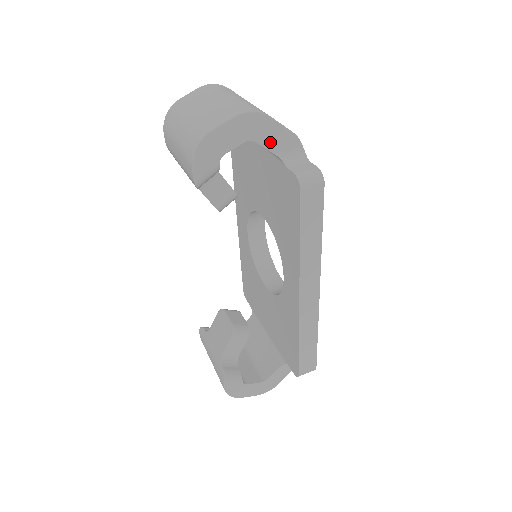
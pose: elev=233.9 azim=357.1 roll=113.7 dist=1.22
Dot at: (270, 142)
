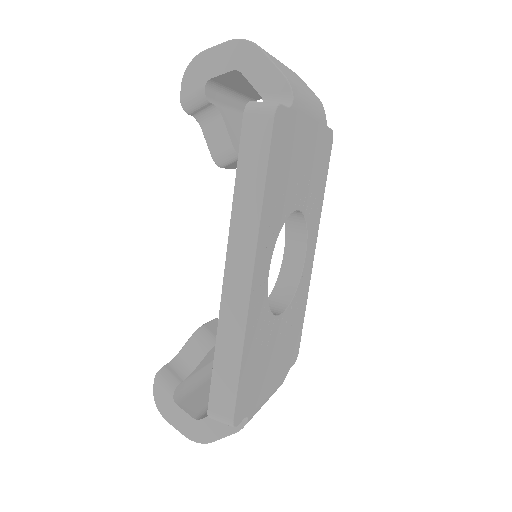
Dot at: (257, 78)
